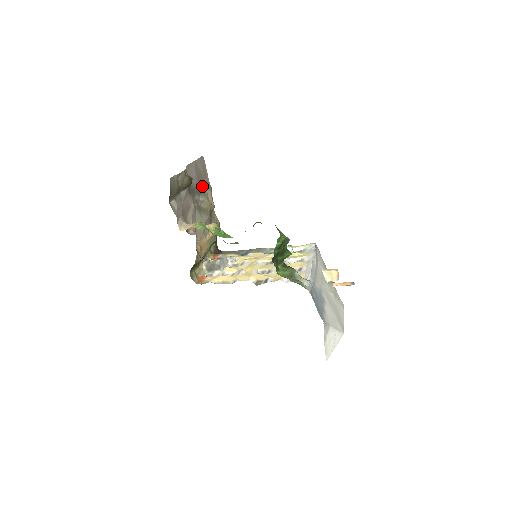
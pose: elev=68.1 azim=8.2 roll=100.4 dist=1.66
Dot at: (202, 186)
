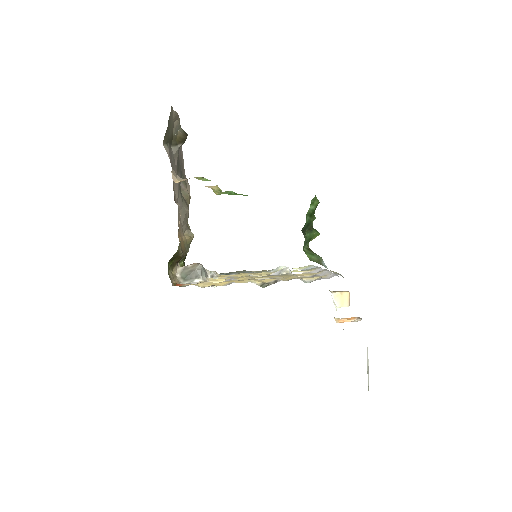
Dot at: (182, 173)
